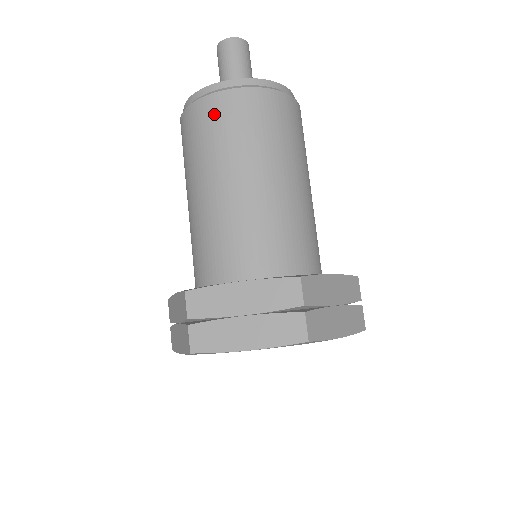
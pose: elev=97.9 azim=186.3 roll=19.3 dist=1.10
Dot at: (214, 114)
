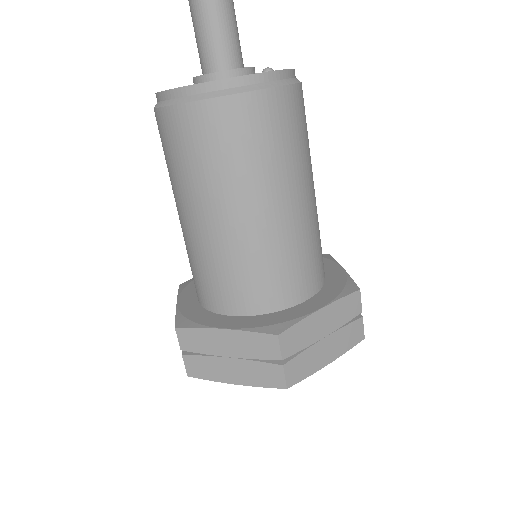
Dot at: (263, 119)
